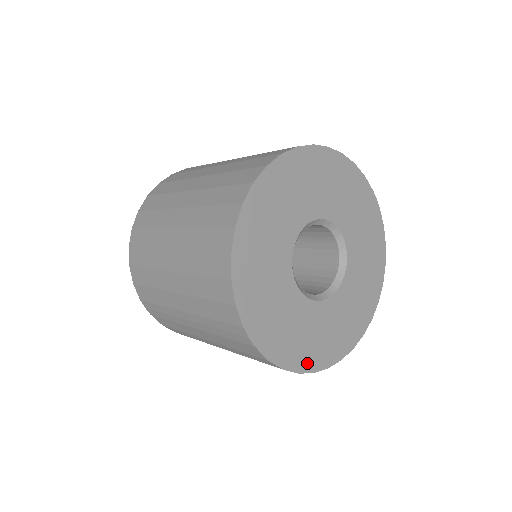
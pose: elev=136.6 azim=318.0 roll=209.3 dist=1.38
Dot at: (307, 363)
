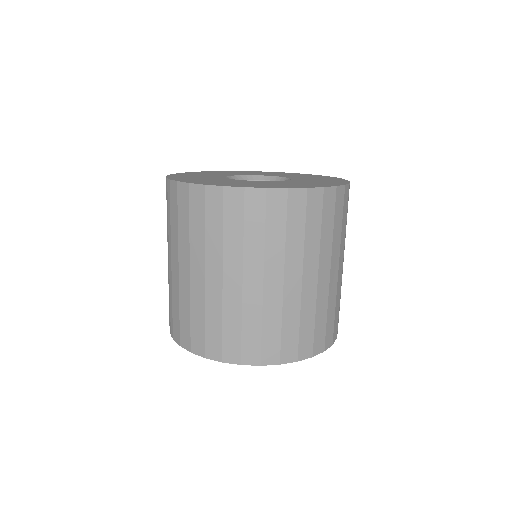
Dot at: occluded
